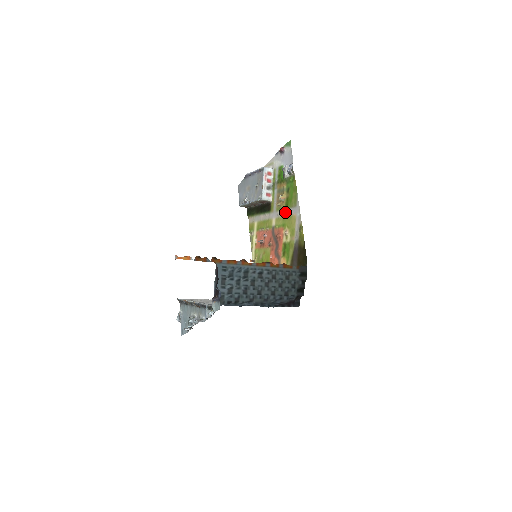
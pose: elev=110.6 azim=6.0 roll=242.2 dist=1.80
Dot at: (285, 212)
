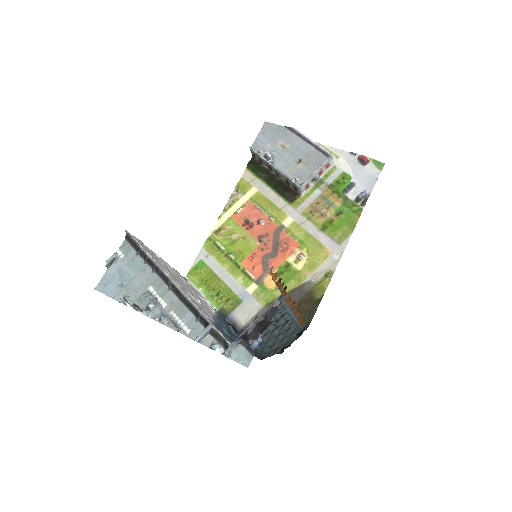
Dot at: (316, 231)
